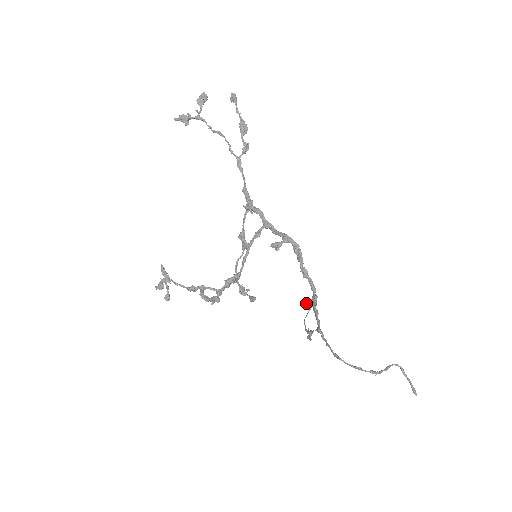
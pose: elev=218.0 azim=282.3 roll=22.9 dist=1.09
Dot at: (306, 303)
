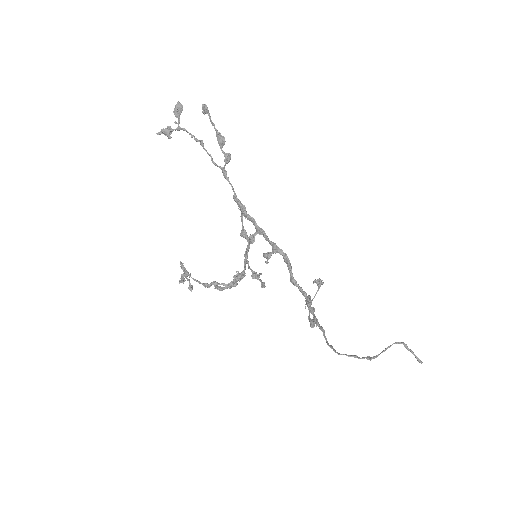
Dot at: (315, 282)
